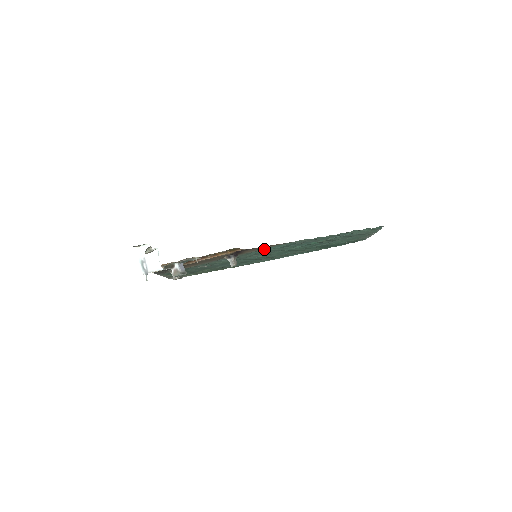
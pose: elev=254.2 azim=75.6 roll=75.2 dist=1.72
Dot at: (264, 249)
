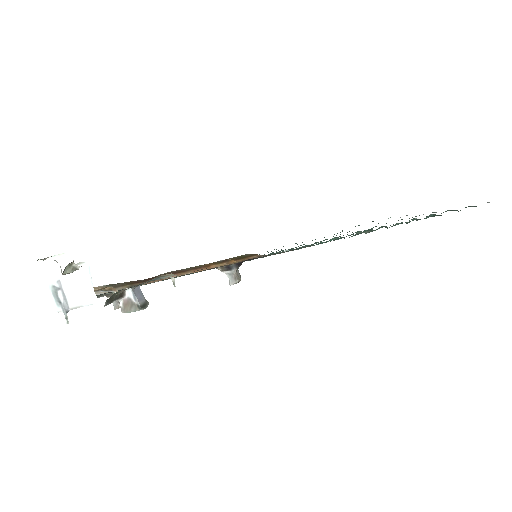
Dot at: occluded
